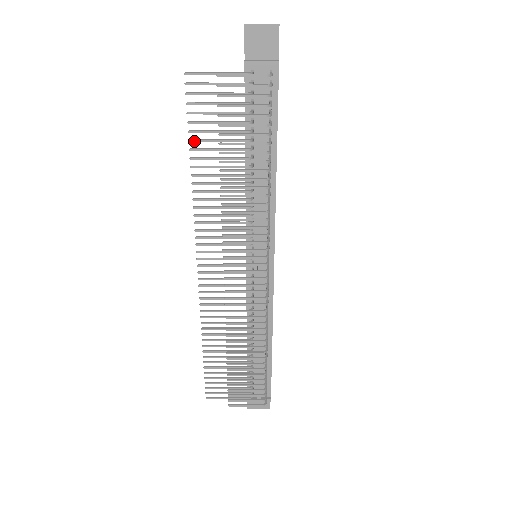
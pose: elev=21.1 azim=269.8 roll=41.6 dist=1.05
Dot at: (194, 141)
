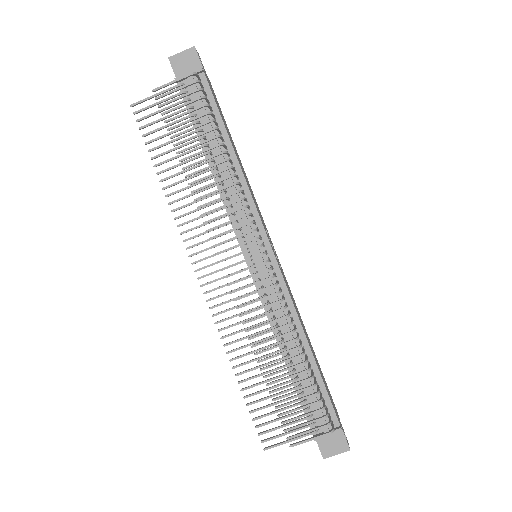
Dot at: (155, 157)
